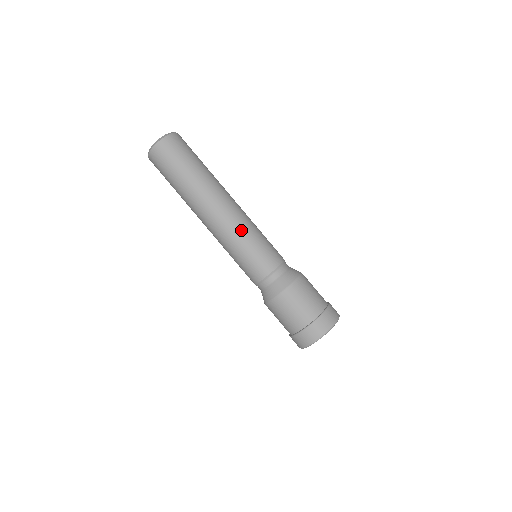
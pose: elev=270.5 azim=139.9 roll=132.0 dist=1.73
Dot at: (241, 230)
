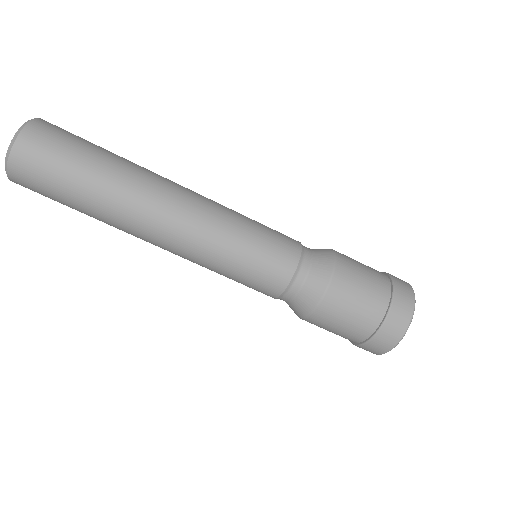
Dot at: (223, 224)
